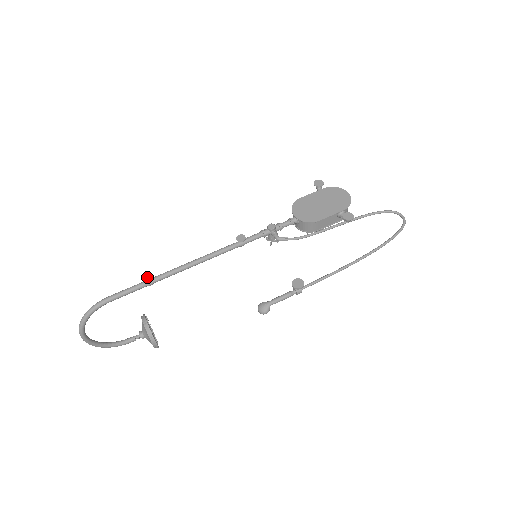
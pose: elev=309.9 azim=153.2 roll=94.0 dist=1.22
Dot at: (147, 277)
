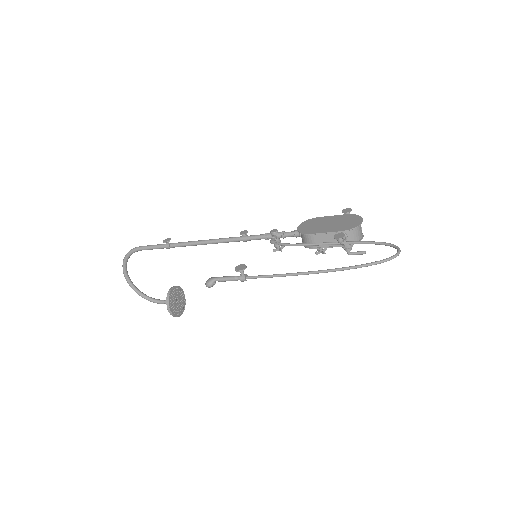
Dot at: (167, 240)
